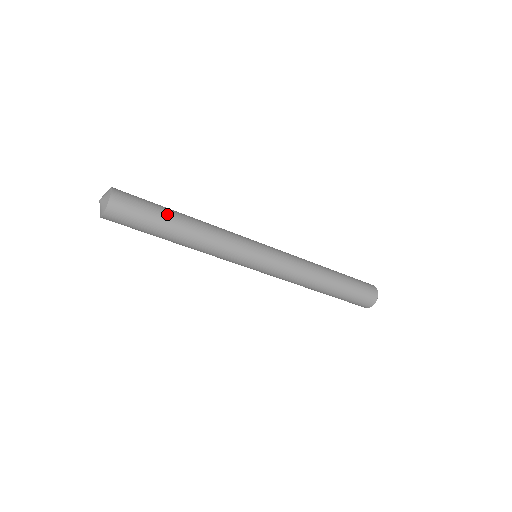
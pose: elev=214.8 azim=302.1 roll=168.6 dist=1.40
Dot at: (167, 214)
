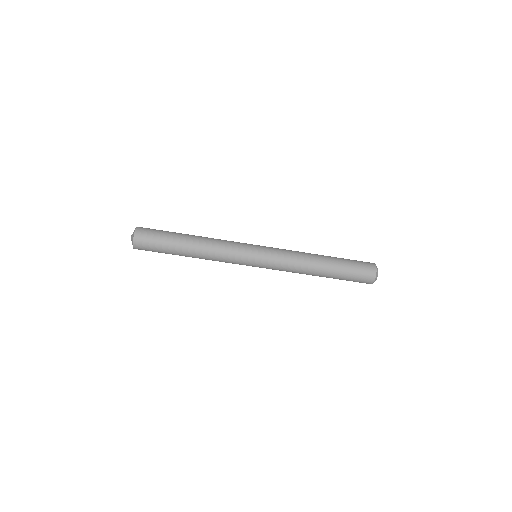
Dot at: (177, 235)
